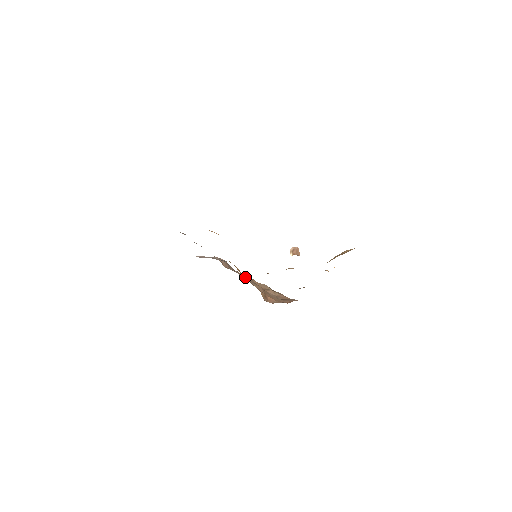
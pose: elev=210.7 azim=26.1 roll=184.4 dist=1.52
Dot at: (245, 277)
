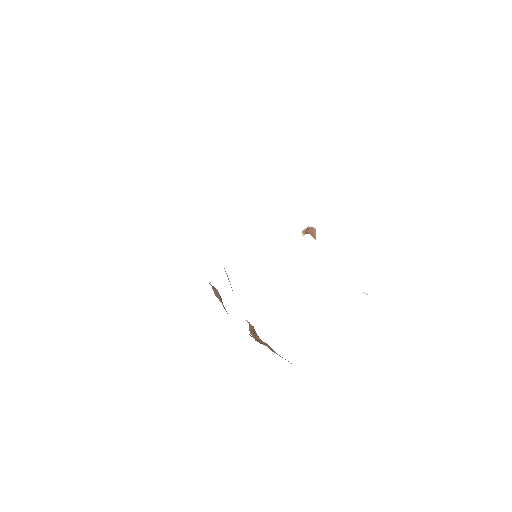
Dot at: occluded
